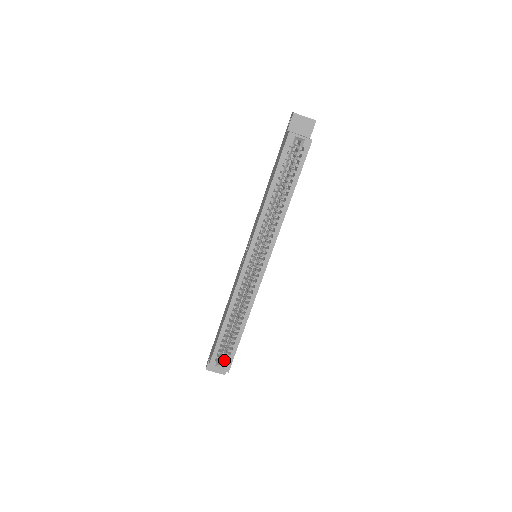
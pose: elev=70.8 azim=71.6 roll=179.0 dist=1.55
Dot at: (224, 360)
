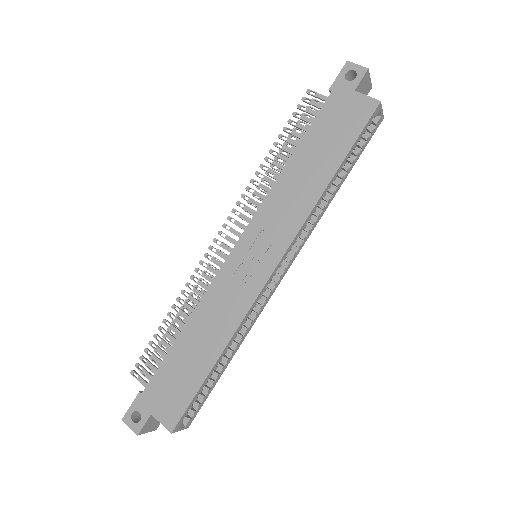
Dot at: occluded
